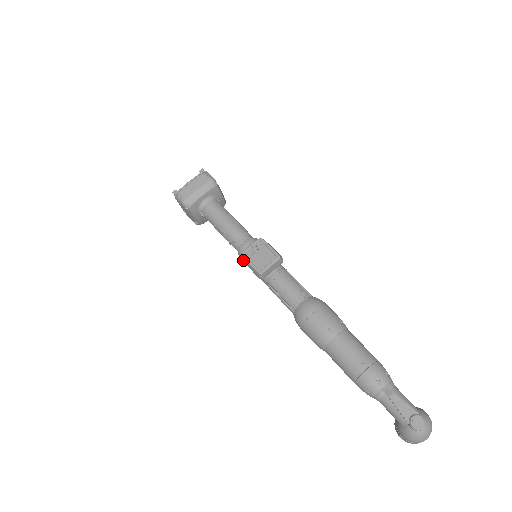
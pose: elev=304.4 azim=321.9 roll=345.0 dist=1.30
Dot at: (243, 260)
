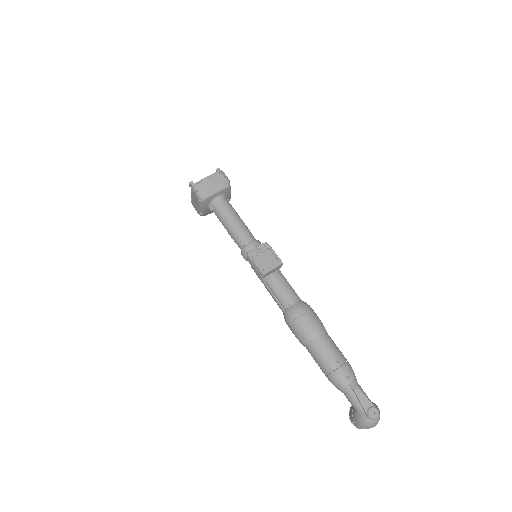
Dot at: (248, 258)
